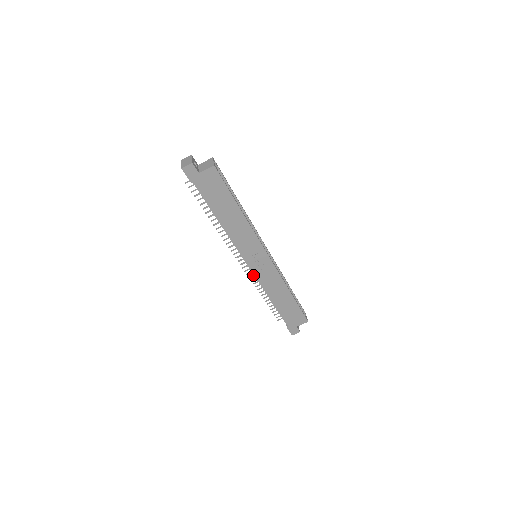
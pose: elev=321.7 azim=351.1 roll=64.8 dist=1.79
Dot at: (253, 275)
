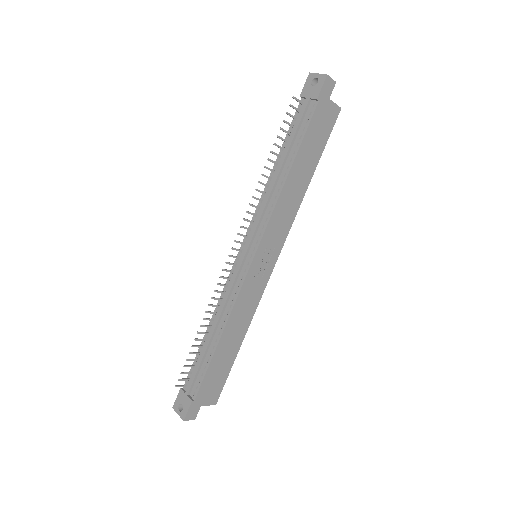
Dot at: (223, 284)
